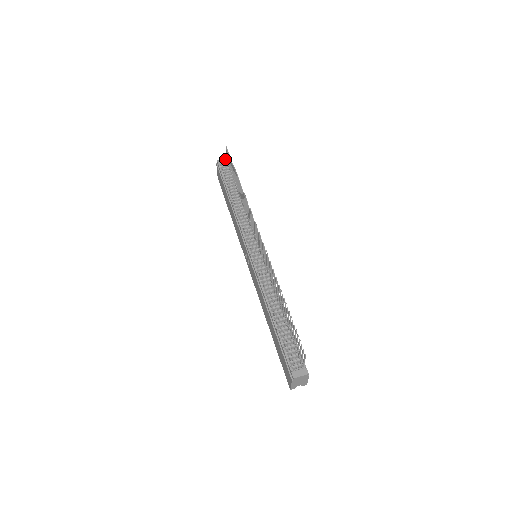
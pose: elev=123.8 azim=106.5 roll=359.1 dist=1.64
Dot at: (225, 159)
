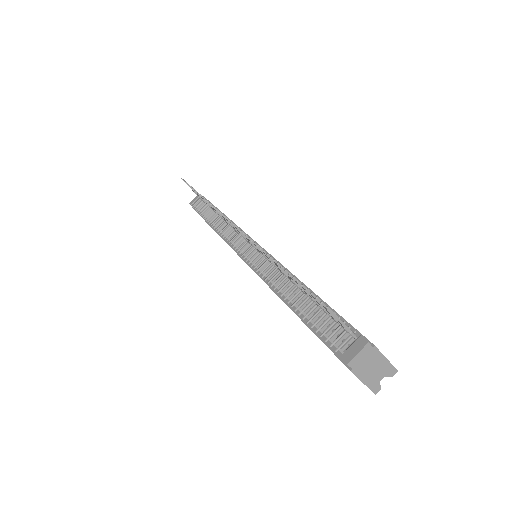
Dot at: (196, 196)
